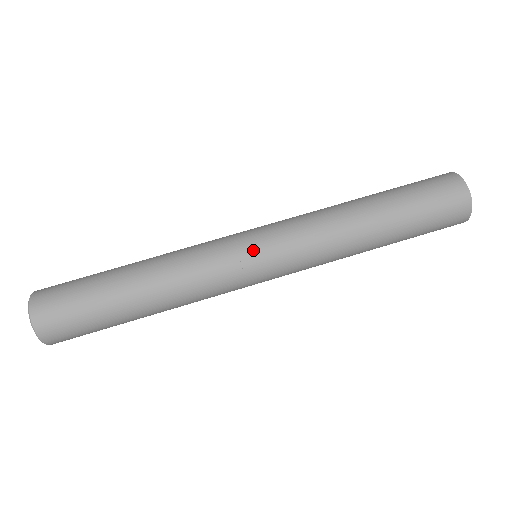
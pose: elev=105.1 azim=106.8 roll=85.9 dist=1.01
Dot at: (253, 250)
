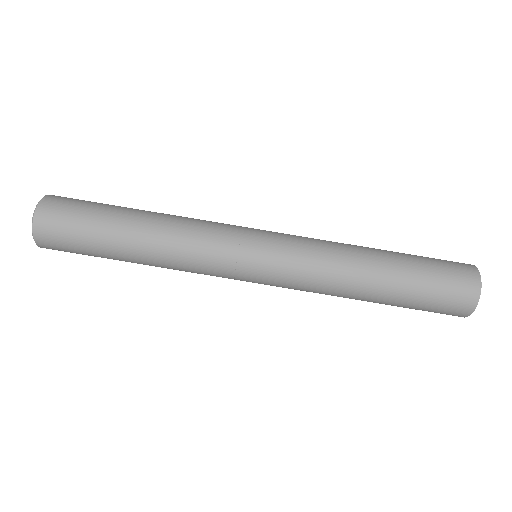
Dot at: (252, 263)
